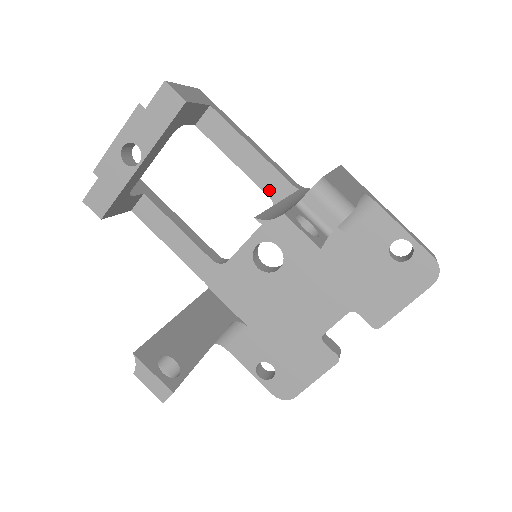
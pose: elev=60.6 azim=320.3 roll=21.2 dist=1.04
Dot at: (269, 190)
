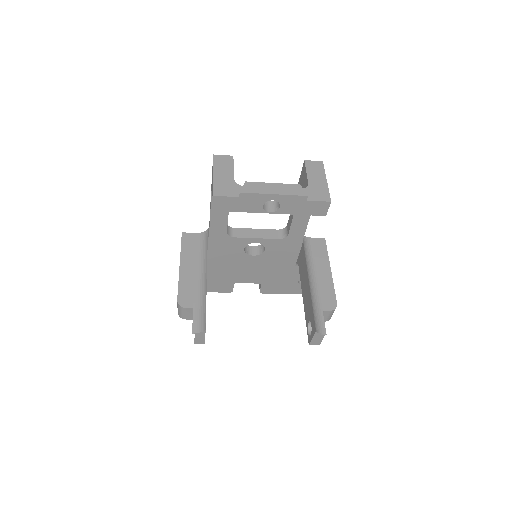
Dot at: (292, 232)
